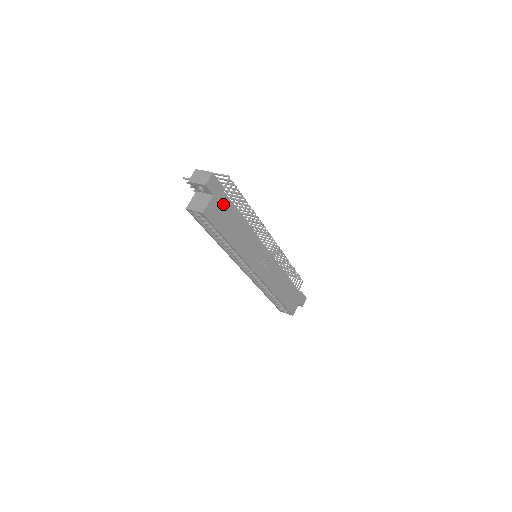
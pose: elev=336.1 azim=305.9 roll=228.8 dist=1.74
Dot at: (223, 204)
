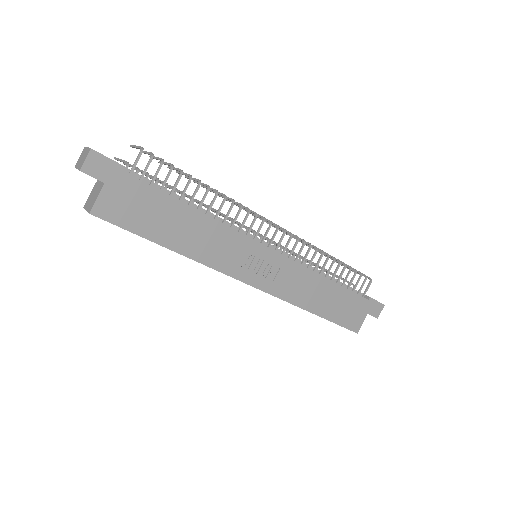
Dot at: (134, 193)
